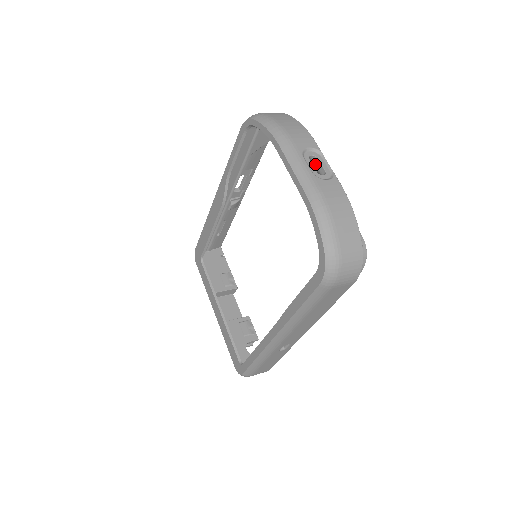
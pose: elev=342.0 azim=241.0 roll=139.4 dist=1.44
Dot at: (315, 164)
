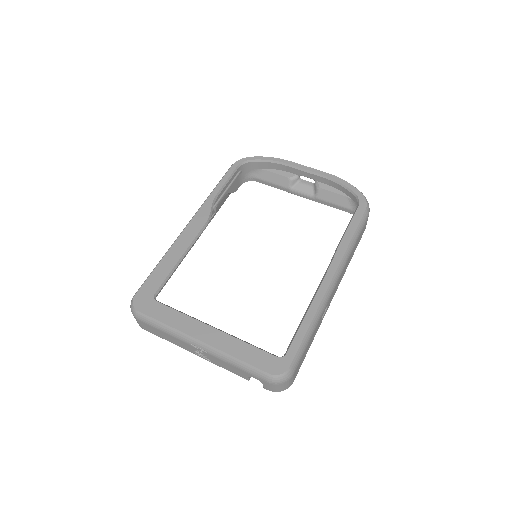
Dot at: (301, 182)
